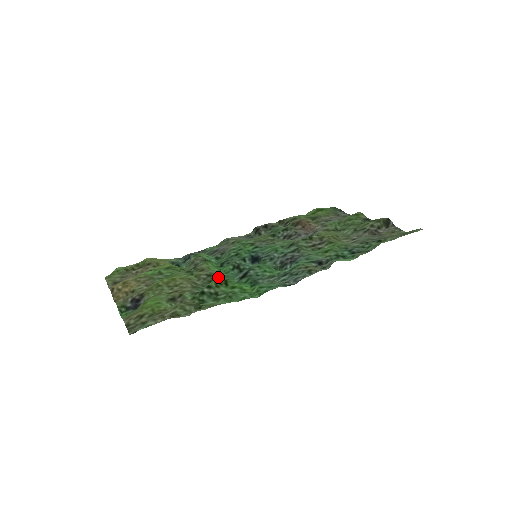
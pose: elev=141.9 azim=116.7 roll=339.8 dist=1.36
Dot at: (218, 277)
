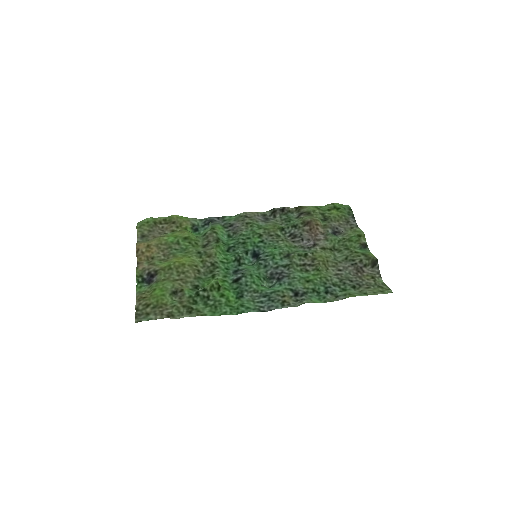
Dot at: (214, 281)
